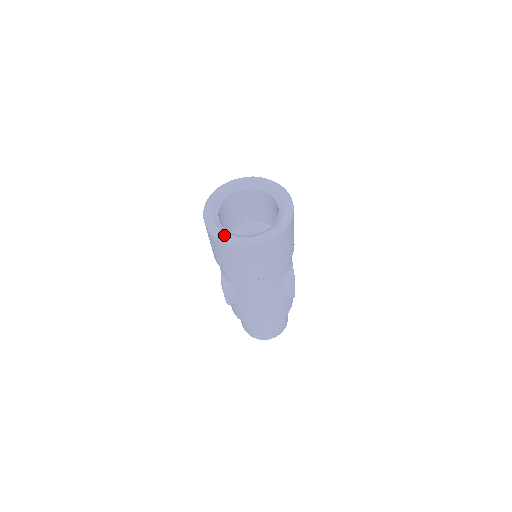
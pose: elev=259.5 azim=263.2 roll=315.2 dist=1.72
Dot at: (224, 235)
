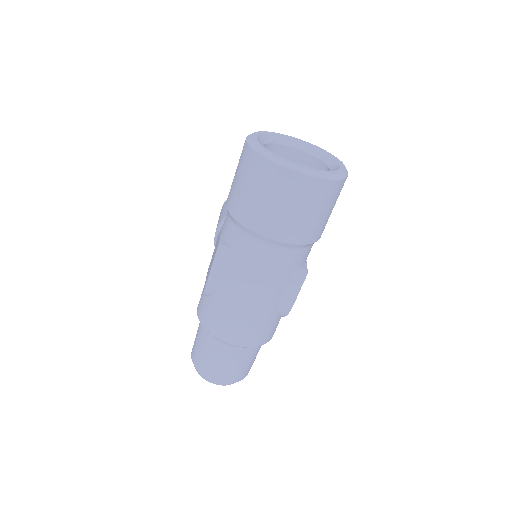
Dot at: (270, 152)
